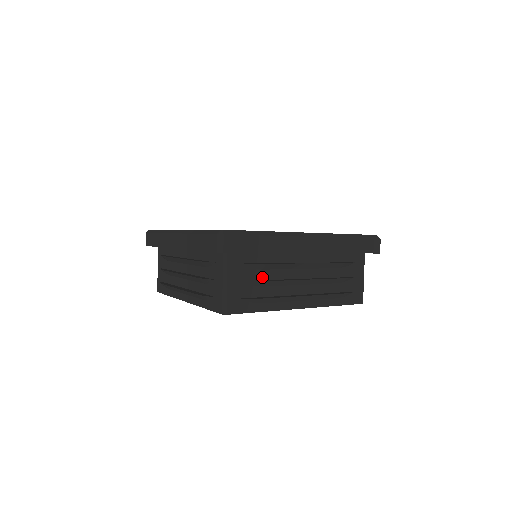
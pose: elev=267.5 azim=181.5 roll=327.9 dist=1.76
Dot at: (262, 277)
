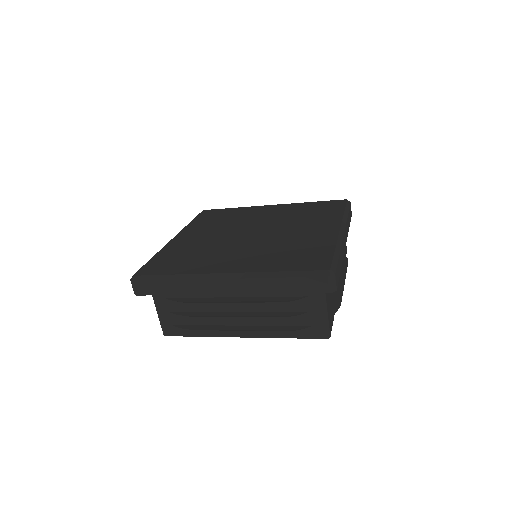
Dot at: (190, 309)
